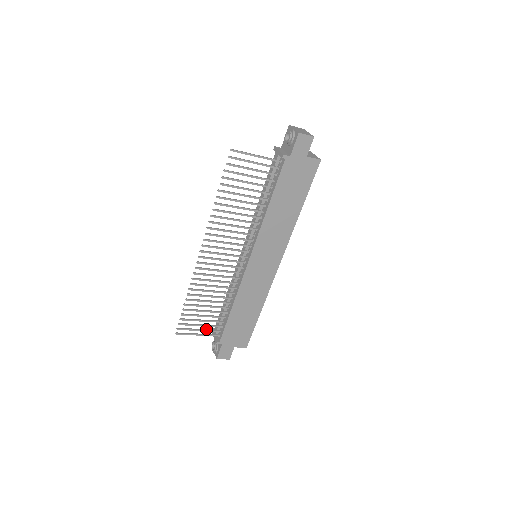
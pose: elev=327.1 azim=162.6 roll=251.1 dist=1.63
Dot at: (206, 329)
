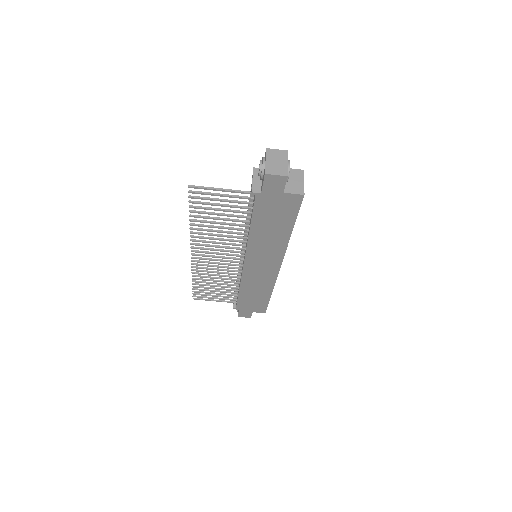
Dot at: (222, 298)
